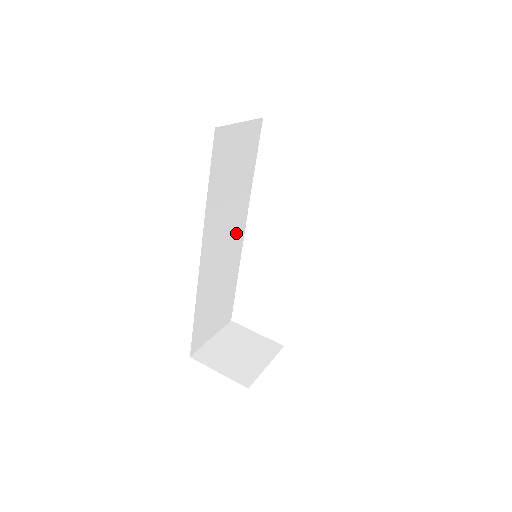
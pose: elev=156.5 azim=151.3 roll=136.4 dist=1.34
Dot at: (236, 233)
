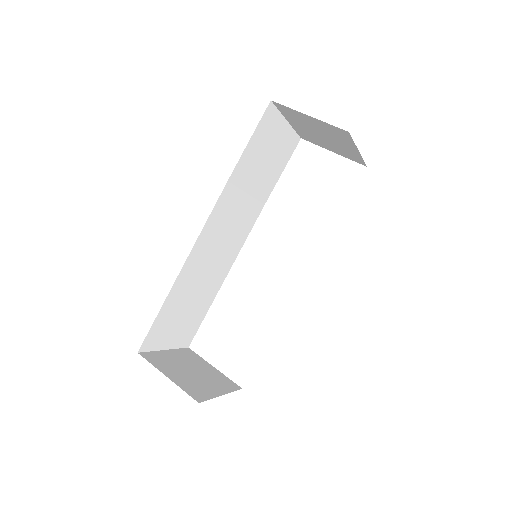
Dot at: (237, 238)
